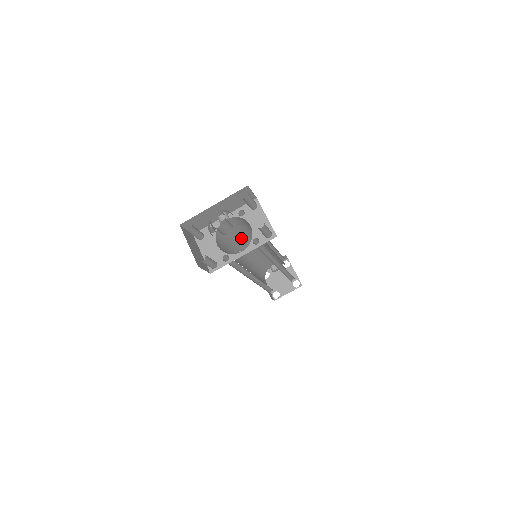
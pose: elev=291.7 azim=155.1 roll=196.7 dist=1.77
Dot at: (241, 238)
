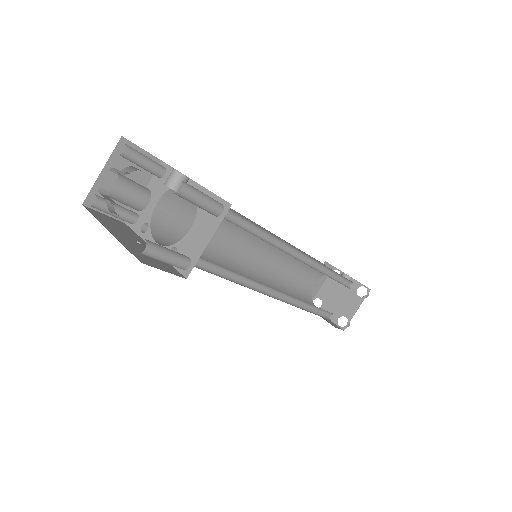
Dot at: occluded
